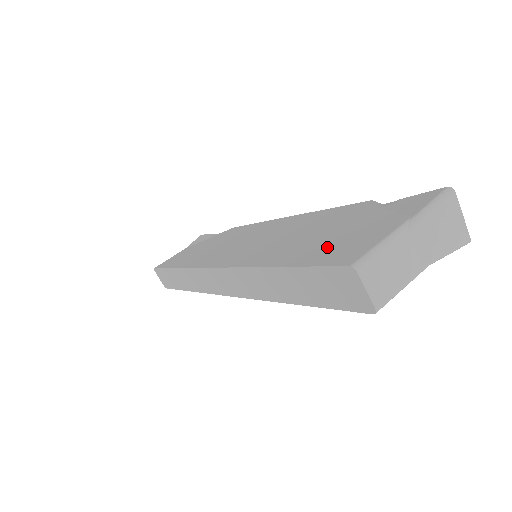
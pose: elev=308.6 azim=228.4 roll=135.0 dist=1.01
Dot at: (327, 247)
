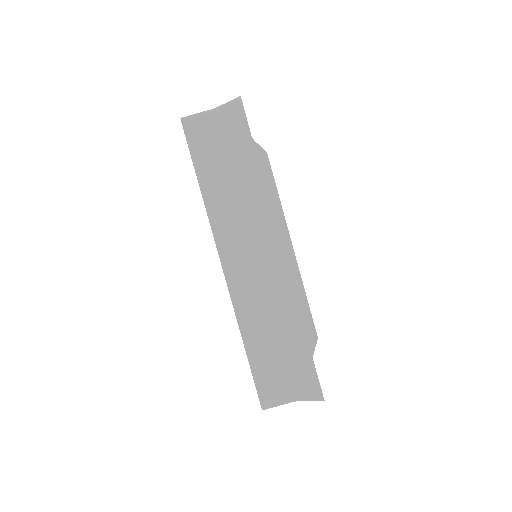
Dot at: (269, 372)
